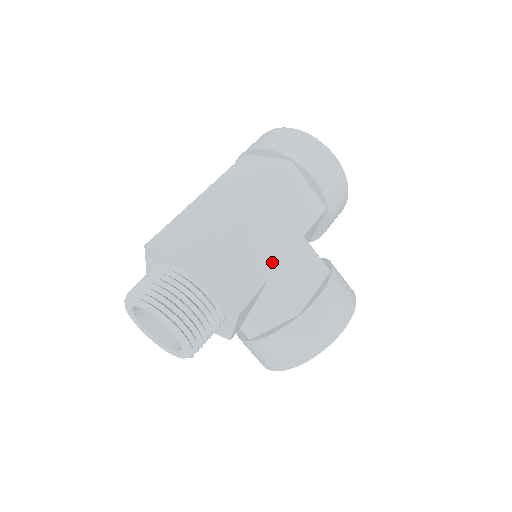
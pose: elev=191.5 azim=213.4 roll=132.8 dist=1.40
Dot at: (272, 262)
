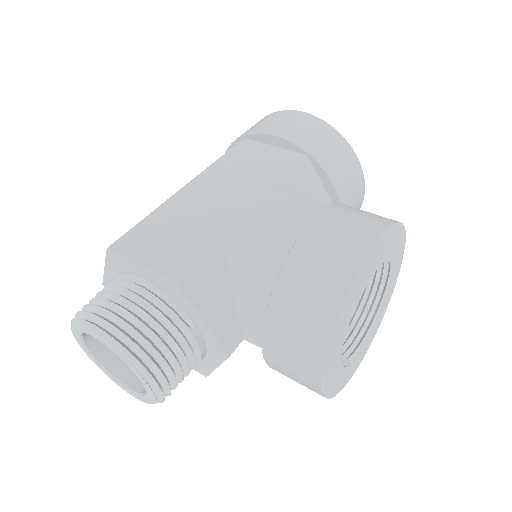
Dot at: (227, 221)
